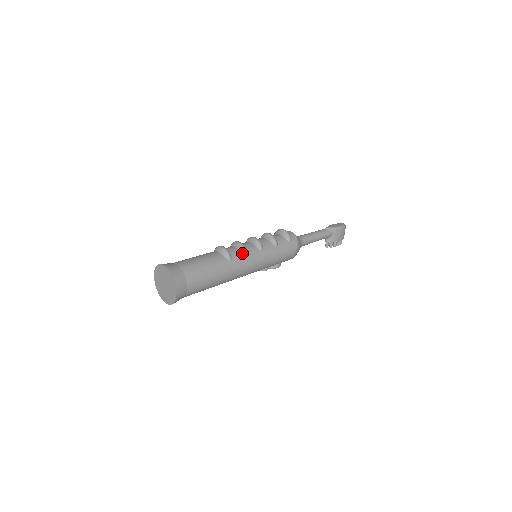
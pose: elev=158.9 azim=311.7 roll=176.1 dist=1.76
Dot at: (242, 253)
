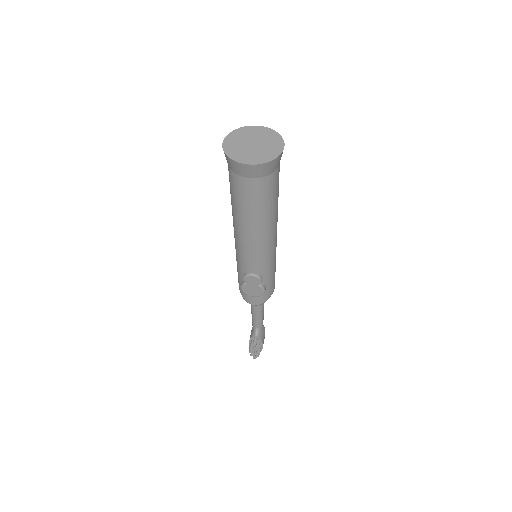
Dot at: occluded
